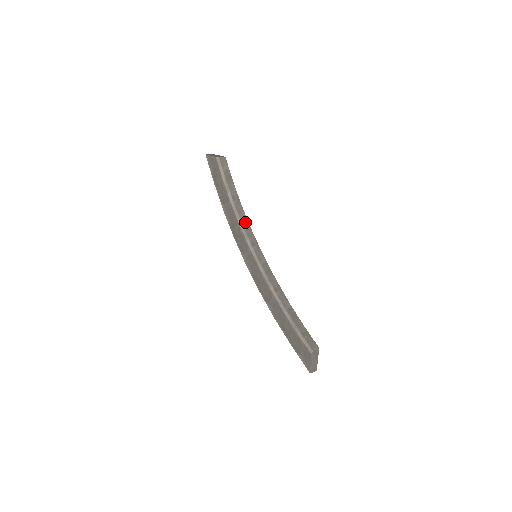
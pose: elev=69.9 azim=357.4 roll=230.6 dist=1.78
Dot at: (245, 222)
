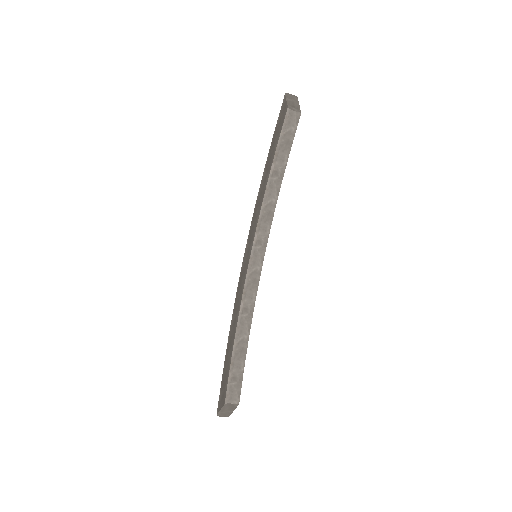
Dot at: (270, 210)
